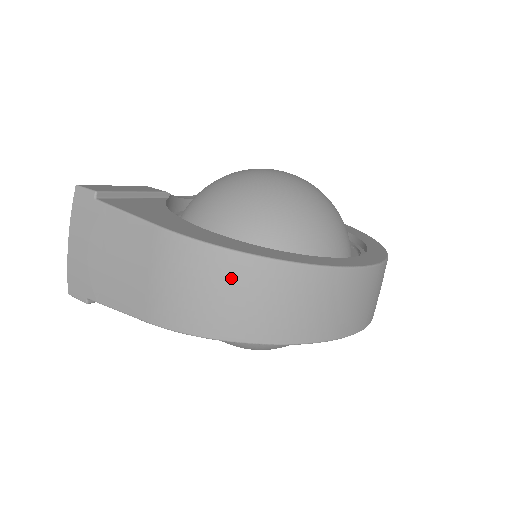
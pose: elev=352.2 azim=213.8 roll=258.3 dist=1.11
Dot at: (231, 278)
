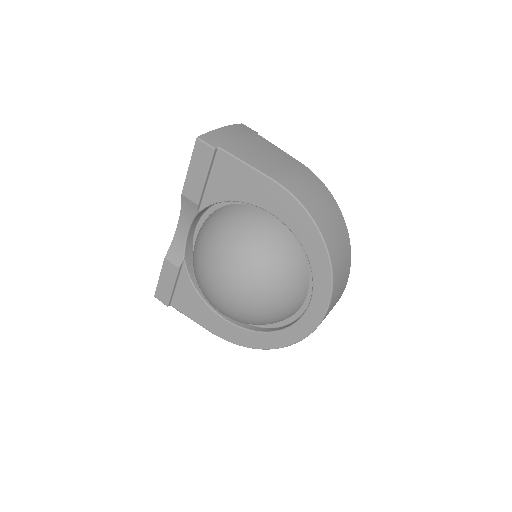
Dot at: (330, 204)
